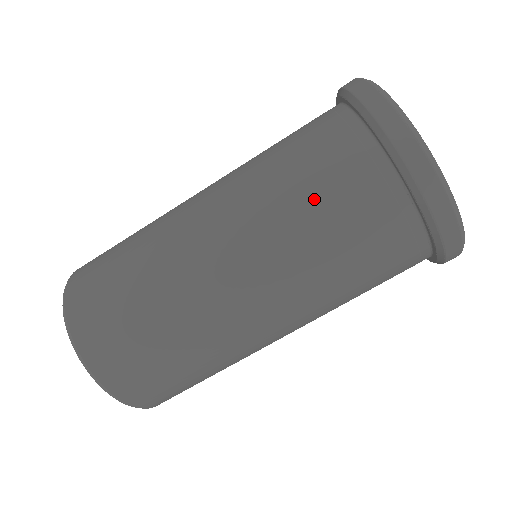
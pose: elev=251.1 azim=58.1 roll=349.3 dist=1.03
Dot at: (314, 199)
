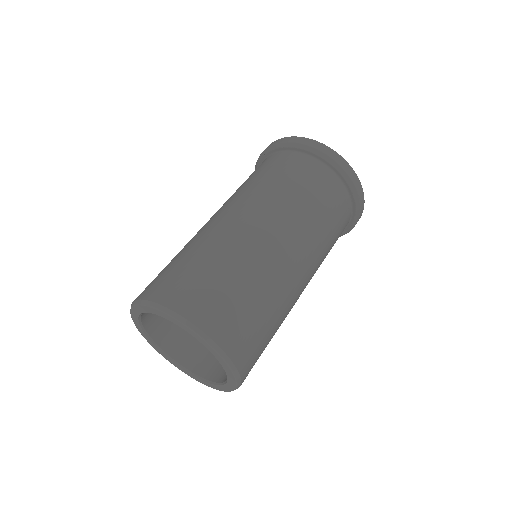
Dot at: occluded
